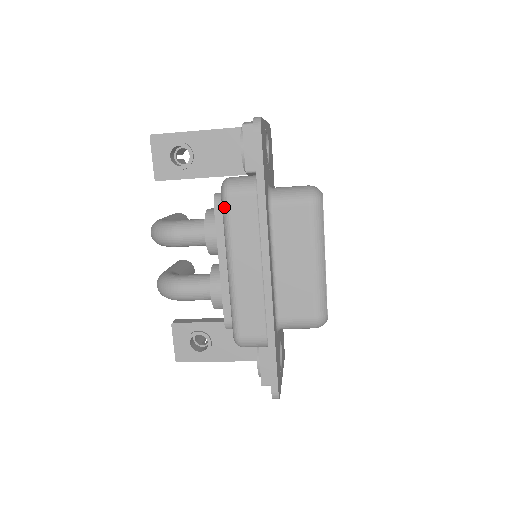
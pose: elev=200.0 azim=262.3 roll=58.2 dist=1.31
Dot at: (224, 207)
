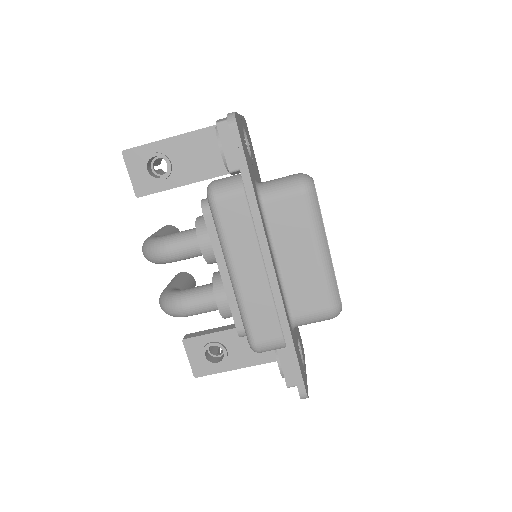
Dot at: (214, 213)
